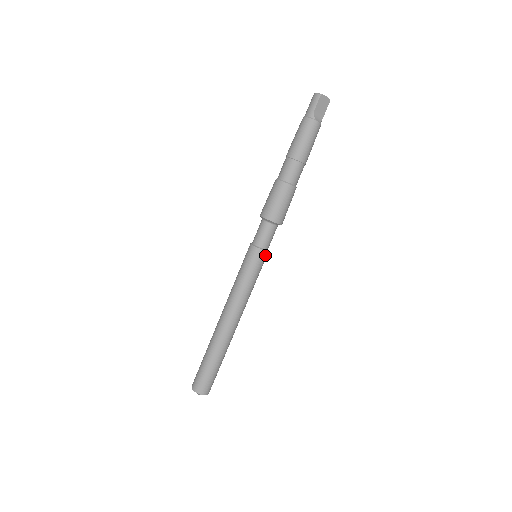
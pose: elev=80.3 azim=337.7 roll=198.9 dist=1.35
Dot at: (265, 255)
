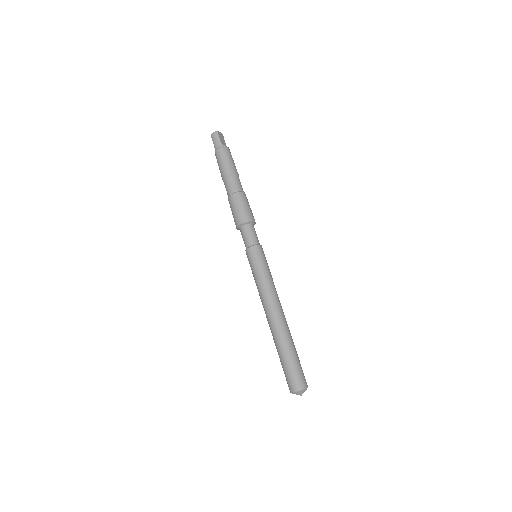
Dot at: (262, 249)
